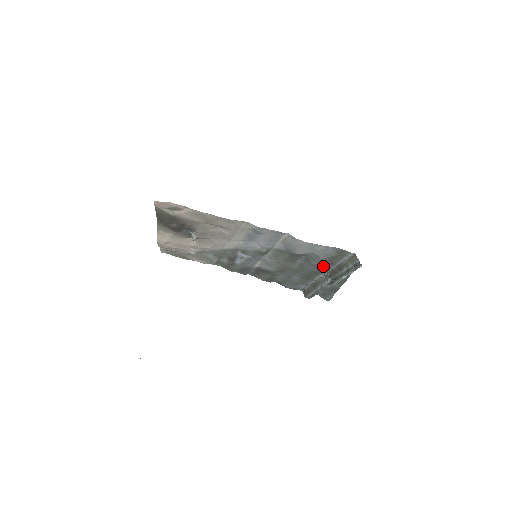
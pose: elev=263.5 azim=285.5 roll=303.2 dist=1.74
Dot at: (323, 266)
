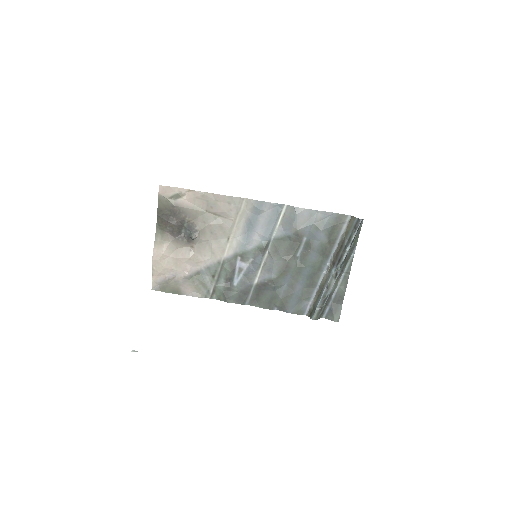
Dot at: (324, 247)
